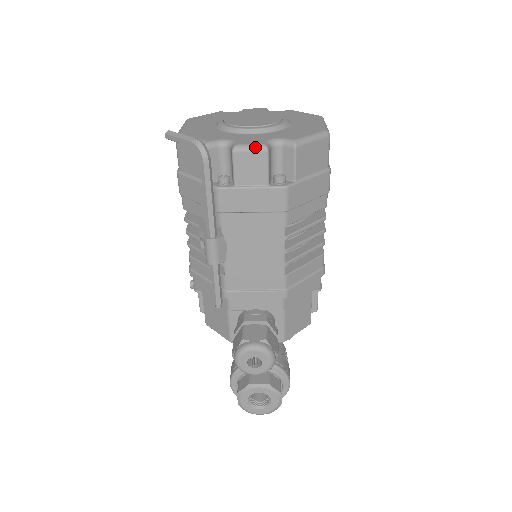
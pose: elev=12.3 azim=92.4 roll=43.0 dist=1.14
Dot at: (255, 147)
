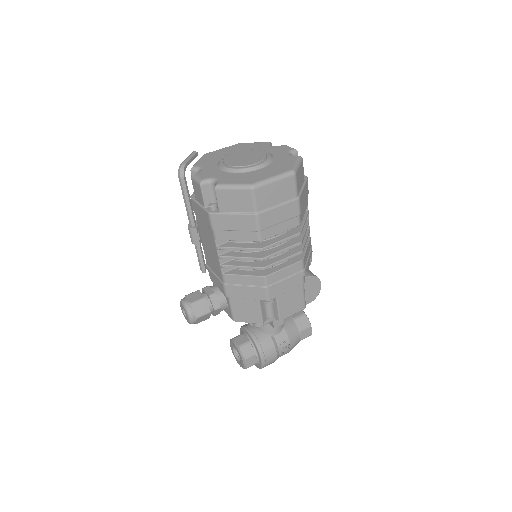
Dot at: (197, 180)
